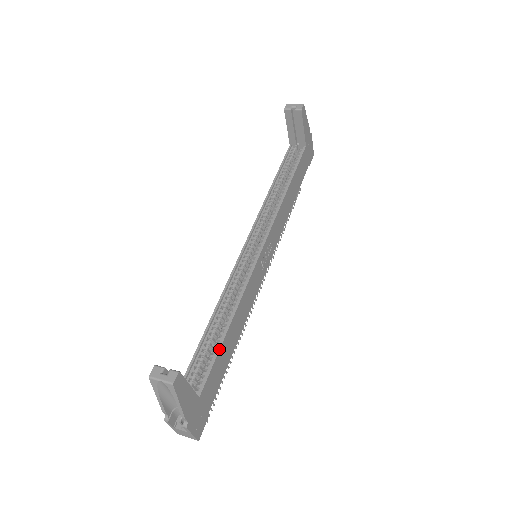
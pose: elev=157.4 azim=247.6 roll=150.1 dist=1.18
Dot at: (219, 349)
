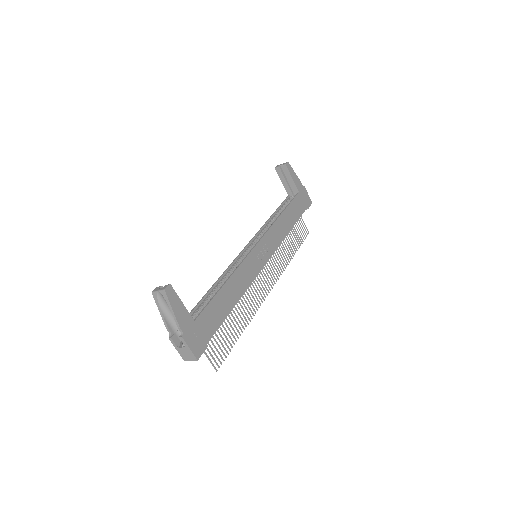
Dot at: (214, 296)
